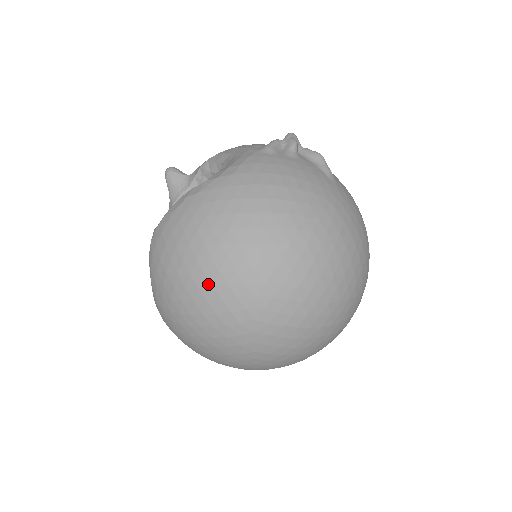
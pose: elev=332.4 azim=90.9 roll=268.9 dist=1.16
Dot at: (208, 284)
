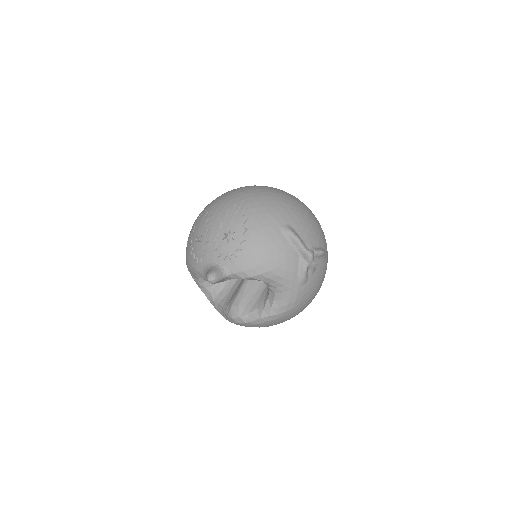
Dot at: occluded
